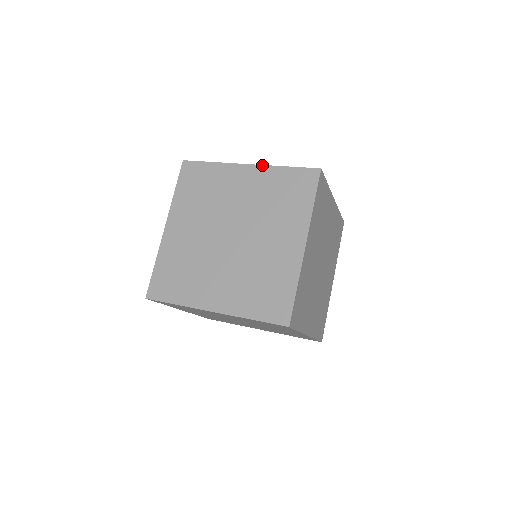
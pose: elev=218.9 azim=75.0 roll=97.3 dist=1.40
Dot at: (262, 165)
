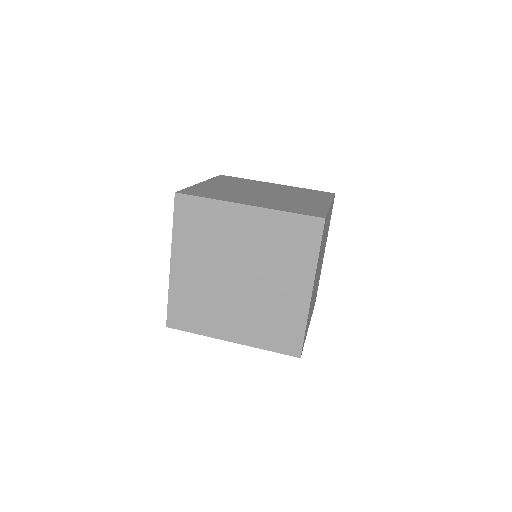
Dot at: (263, 208)
